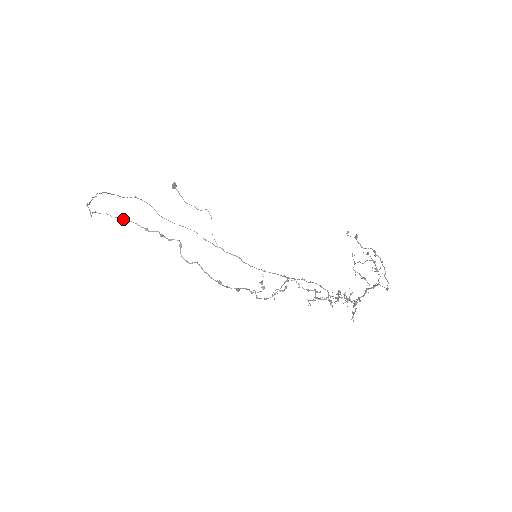
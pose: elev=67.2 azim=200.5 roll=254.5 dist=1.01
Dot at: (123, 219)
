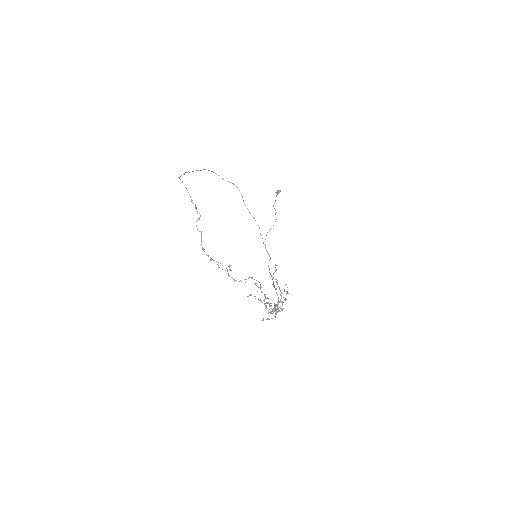
Dot at: (186, 188)
